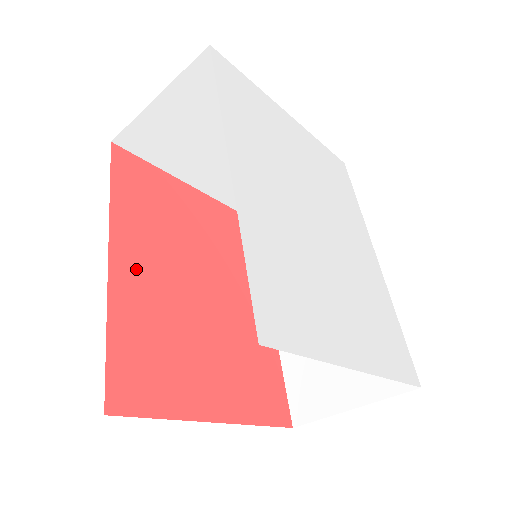
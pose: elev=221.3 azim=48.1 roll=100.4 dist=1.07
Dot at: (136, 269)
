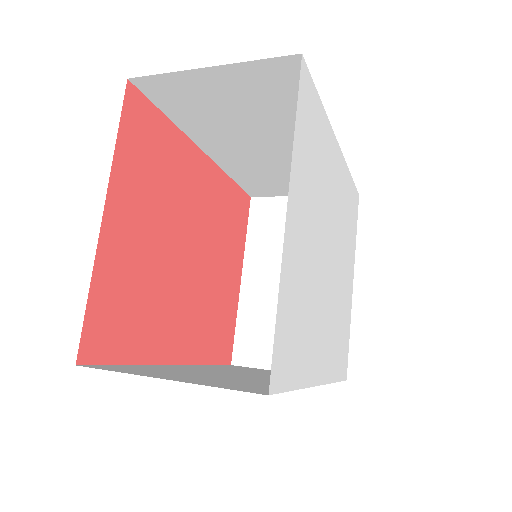
Dot at: (182, 336)
